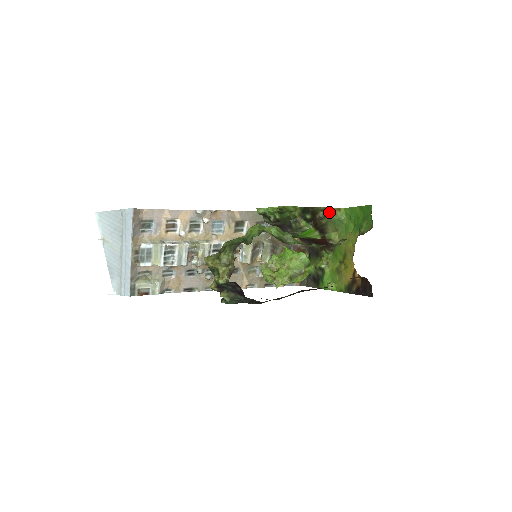
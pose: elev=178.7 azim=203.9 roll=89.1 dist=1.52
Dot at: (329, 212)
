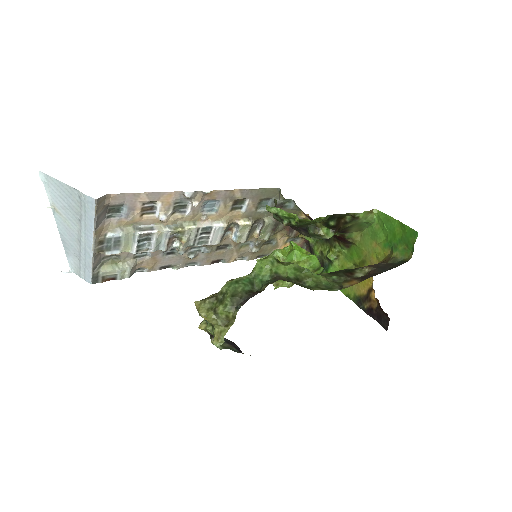
Dot at: (358, 216)
